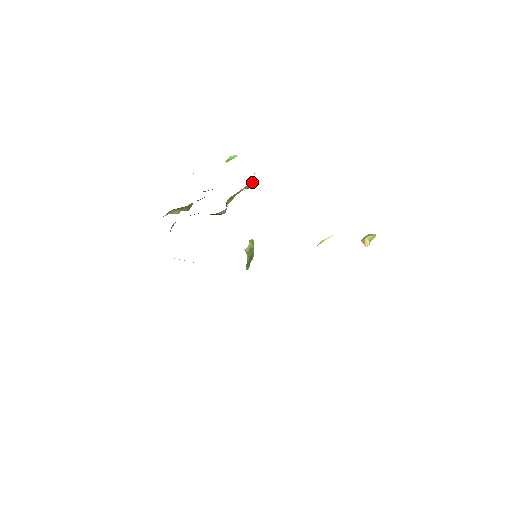
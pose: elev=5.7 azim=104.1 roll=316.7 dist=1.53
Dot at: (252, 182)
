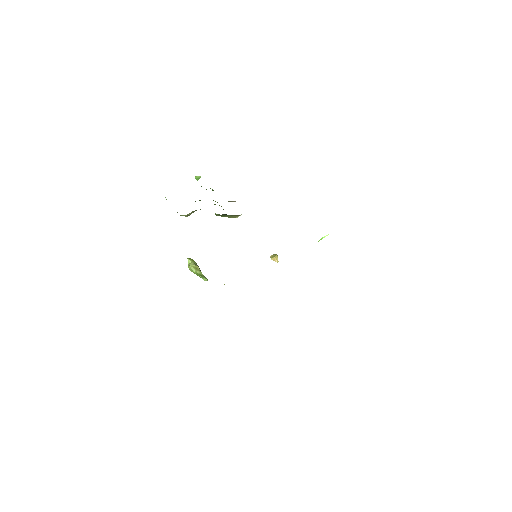
Dot at: occluded
